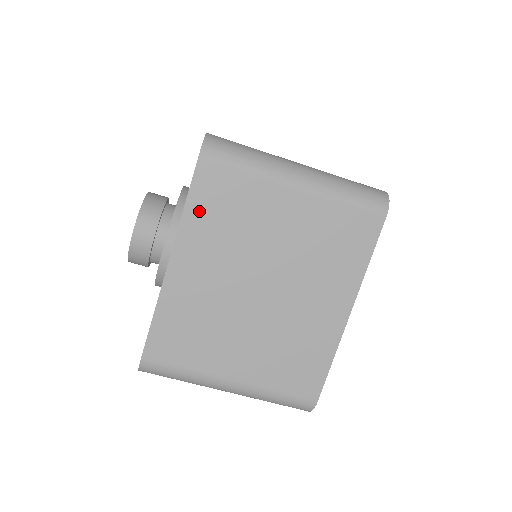
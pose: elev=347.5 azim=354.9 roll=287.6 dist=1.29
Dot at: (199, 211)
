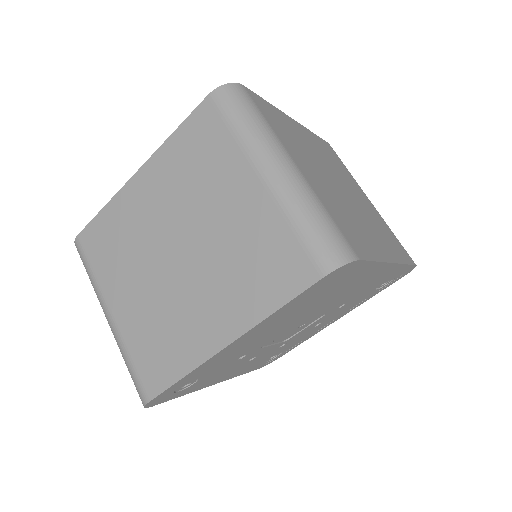
Dot at: (180, 144)
